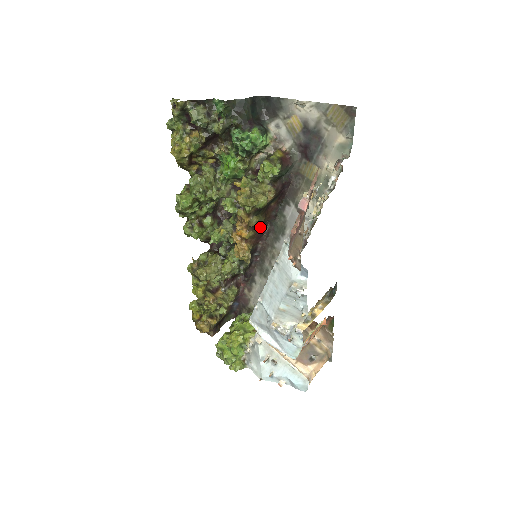
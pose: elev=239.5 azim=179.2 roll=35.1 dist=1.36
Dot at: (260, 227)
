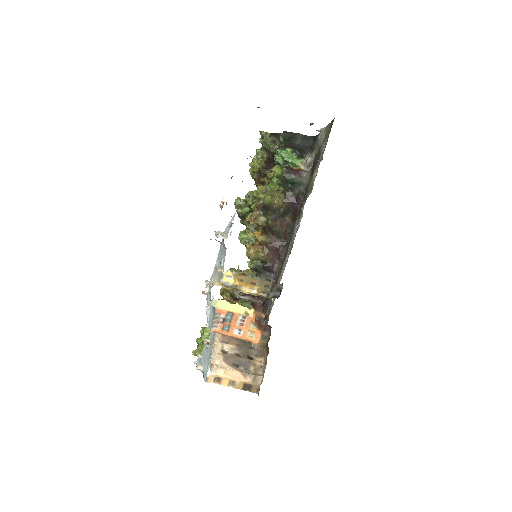
Dot at: (276, 240)
